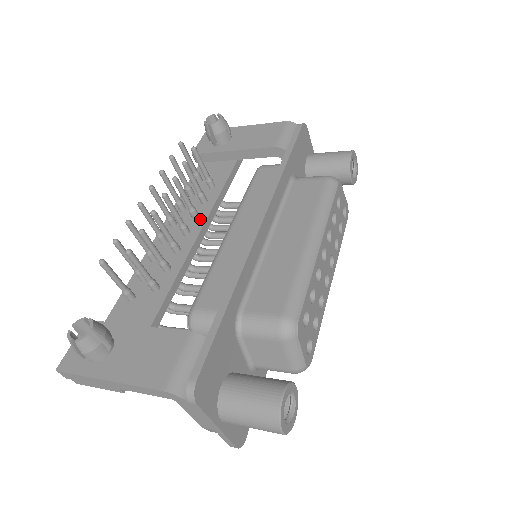
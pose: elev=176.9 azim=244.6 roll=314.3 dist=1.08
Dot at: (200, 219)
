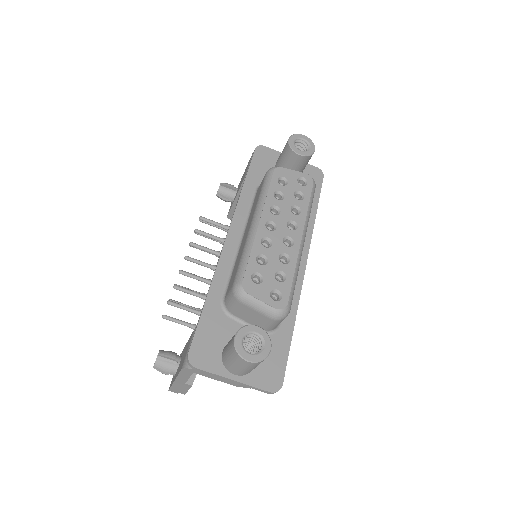
Dot at: occluded
